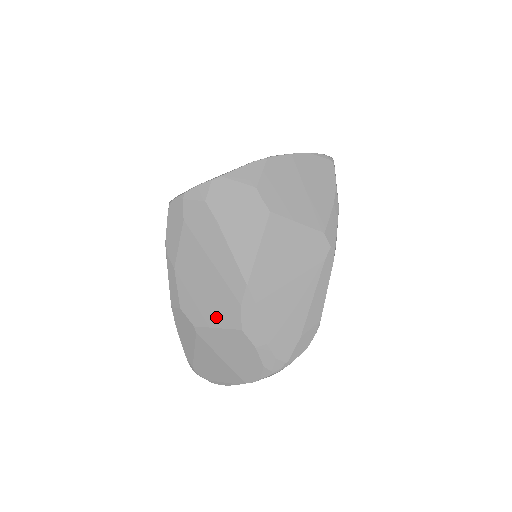
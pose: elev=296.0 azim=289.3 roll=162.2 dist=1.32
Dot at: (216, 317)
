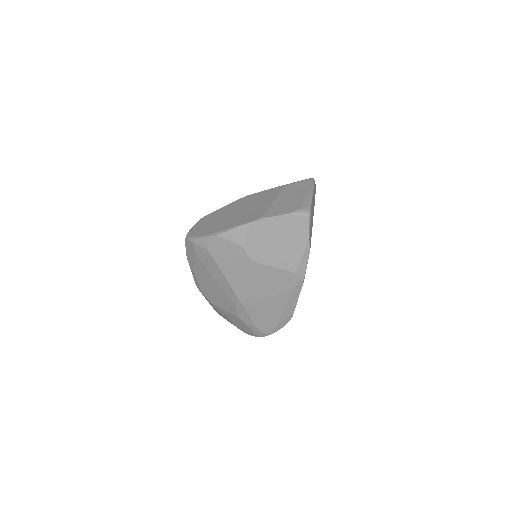
Dot at: (223, 305)
